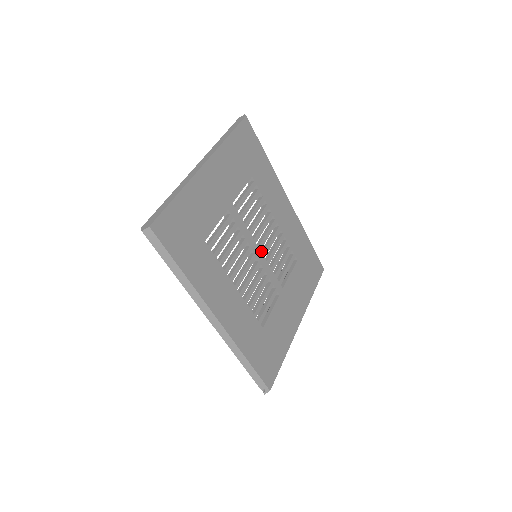
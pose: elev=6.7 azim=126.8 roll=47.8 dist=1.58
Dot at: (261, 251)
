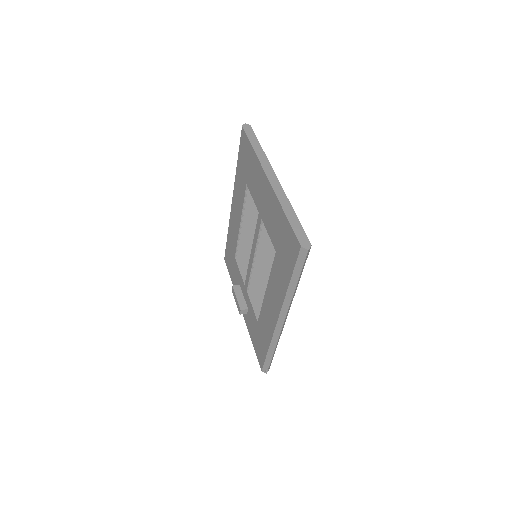
Dot at: occluded
